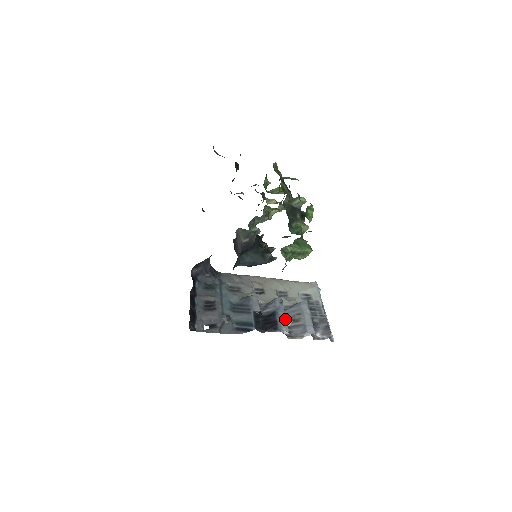
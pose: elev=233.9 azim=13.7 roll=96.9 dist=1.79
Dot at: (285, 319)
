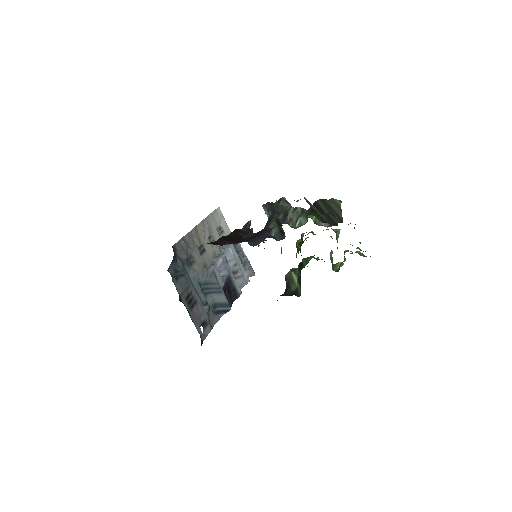
Dot at: (236, 280)
